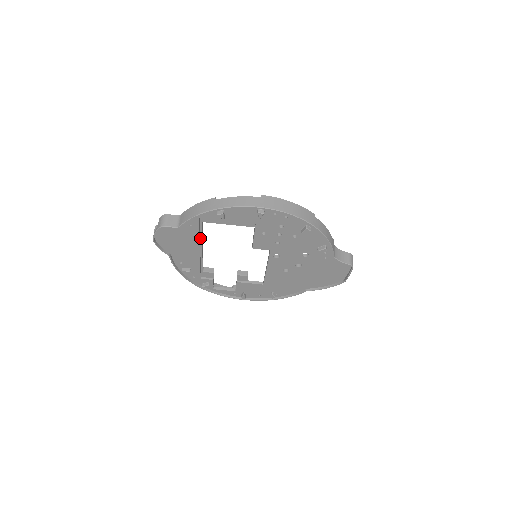
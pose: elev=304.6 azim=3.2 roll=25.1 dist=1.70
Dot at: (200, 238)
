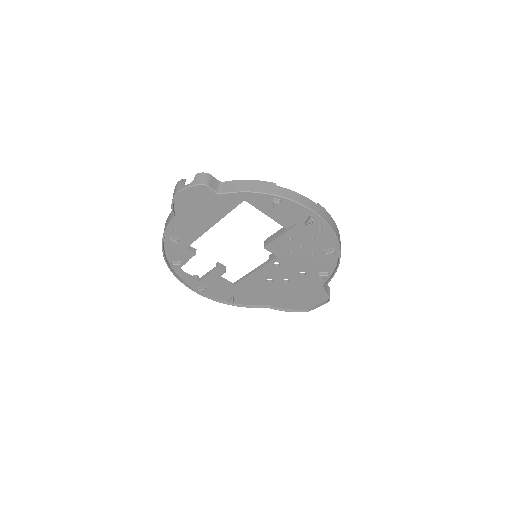
Dot at: (224, 214)
